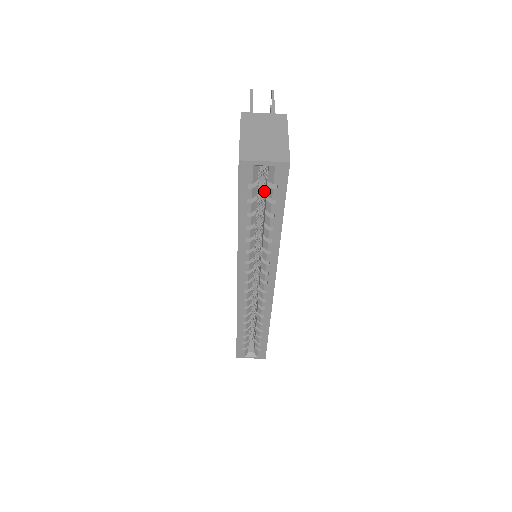
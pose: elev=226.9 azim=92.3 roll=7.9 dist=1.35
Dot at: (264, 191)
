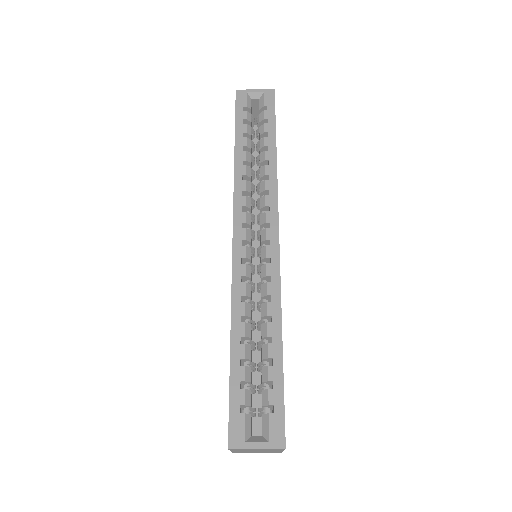
Dot at: (257, 131)
